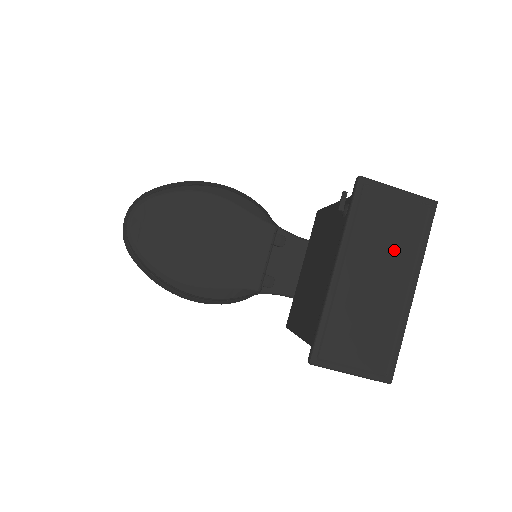
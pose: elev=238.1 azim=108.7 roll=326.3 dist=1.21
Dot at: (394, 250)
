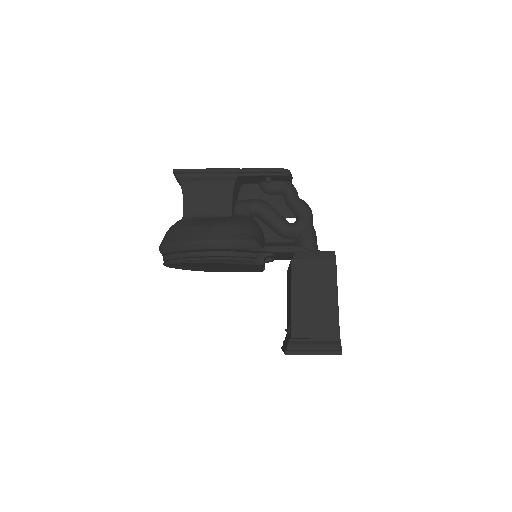
Dot at: occluded
